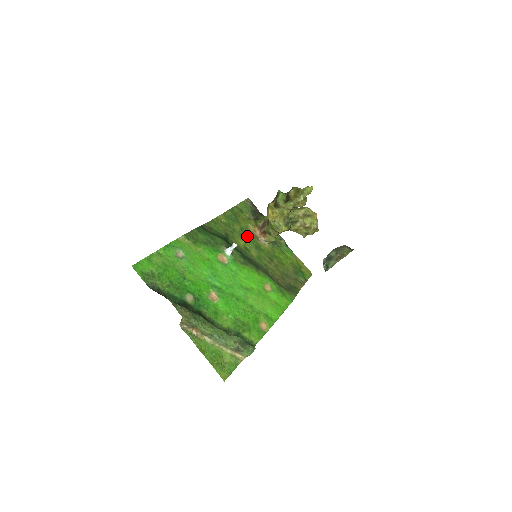
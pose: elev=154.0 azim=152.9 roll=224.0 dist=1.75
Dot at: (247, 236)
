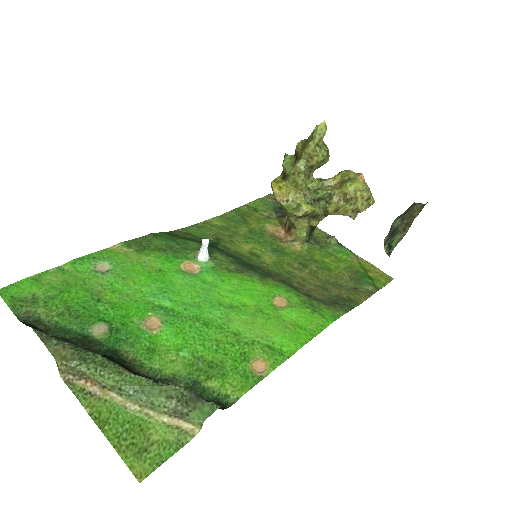
Dot at: (259, 238)
